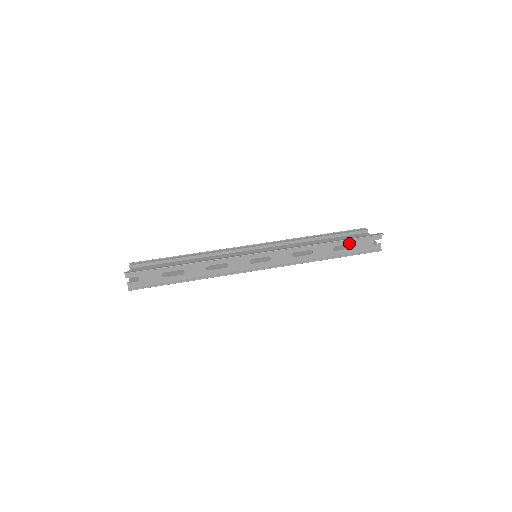
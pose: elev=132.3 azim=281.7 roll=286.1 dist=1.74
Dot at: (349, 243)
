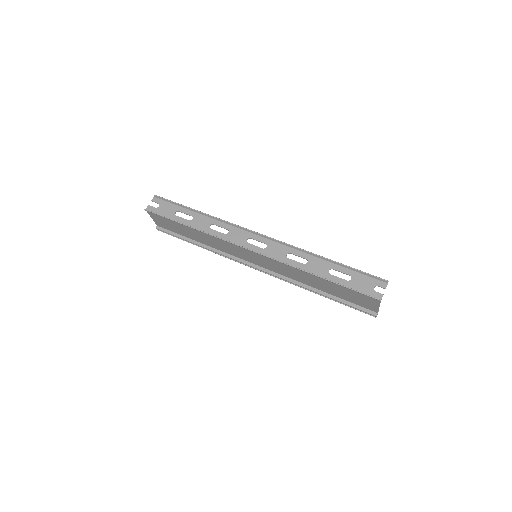
Dot at: (348, 274)
